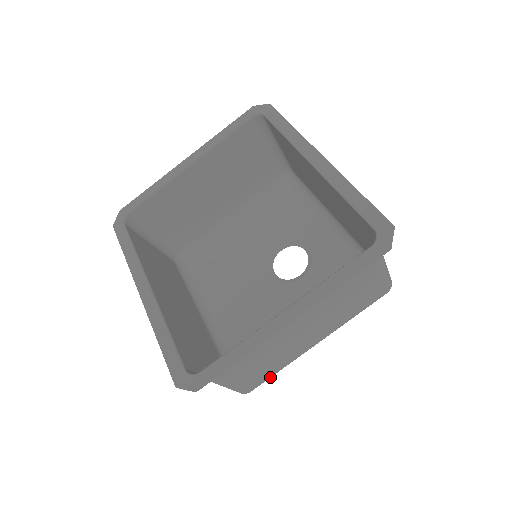
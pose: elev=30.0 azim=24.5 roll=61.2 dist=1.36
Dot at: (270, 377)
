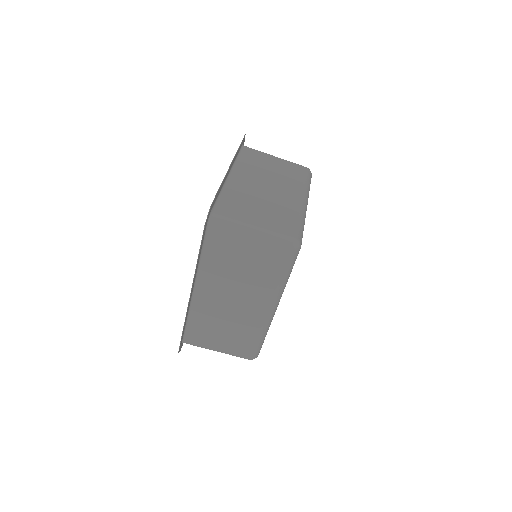
Dot at: (298, 225)
